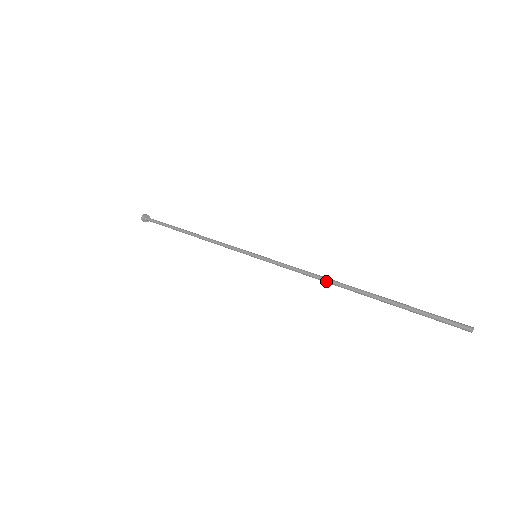
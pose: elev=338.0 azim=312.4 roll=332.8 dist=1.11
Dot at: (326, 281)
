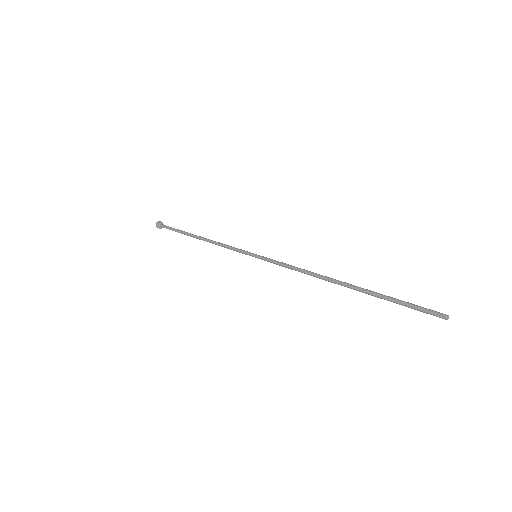
Dot at: (318, 275)
